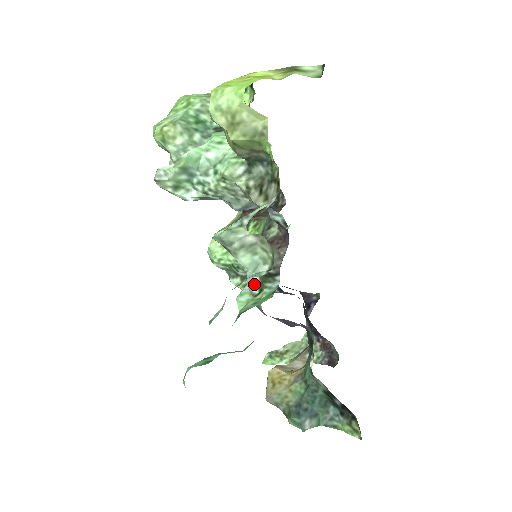
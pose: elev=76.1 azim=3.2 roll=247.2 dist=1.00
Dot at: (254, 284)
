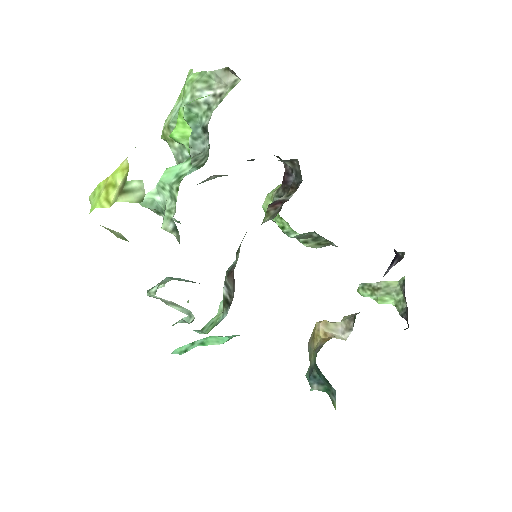
Dot at: (223, 301)
